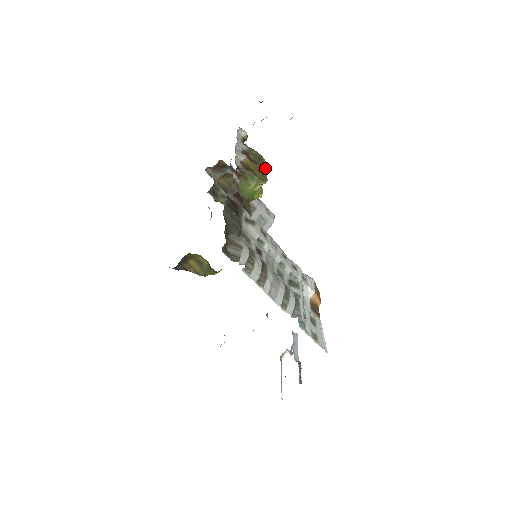
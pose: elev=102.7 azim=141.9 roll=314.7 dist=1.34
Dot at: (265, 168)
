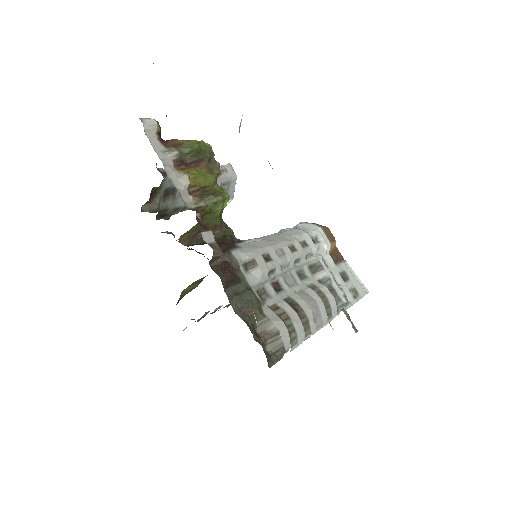
Dot at: (209, 154)
